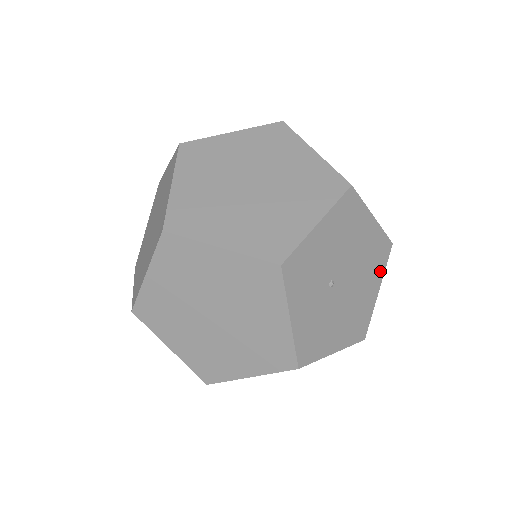
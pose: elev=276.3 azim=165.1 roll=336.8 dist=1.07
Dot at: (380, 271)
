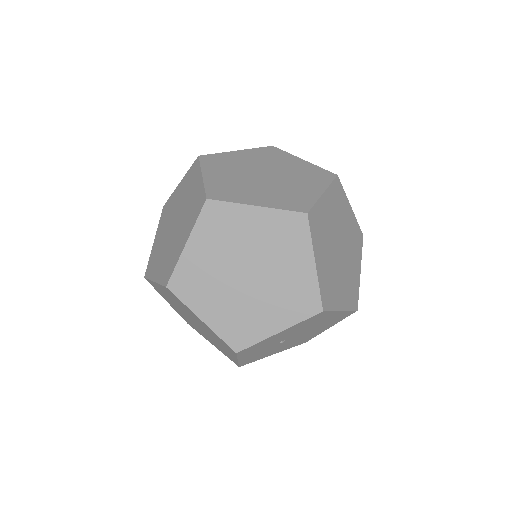
Dot at: (336, 322)
